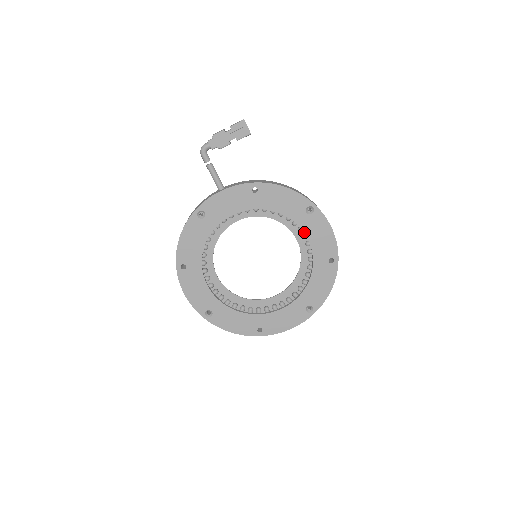
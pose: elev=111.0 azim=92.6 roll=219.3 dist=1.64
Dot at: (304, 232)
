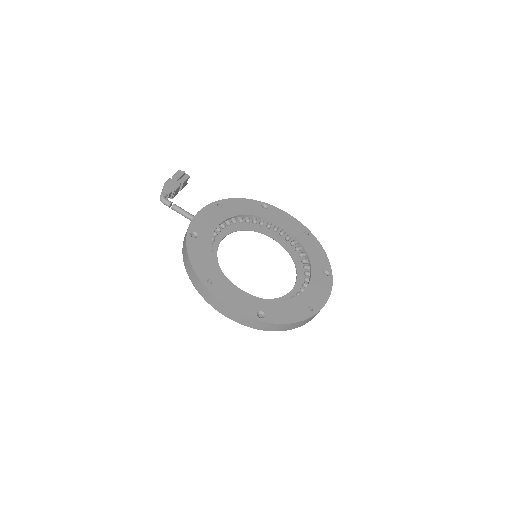
Dot at: (273, 221)
